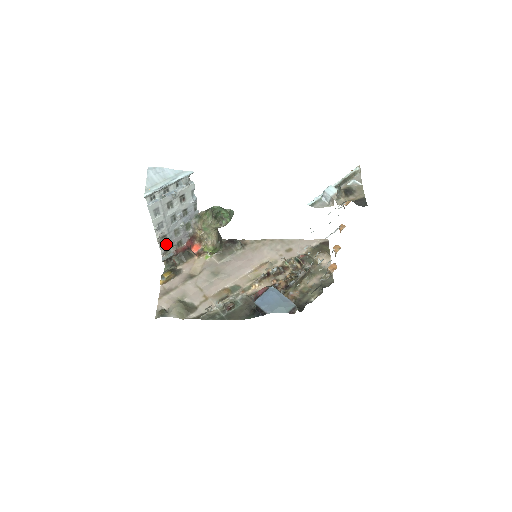
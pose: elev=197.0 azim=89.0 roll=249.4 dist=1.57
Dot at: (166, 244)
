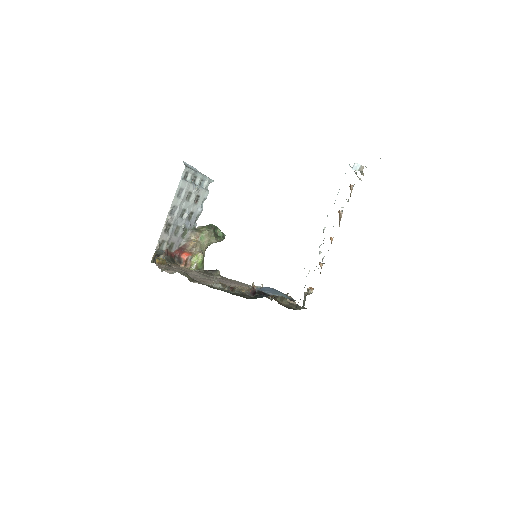
Dot at: (165, 235)
